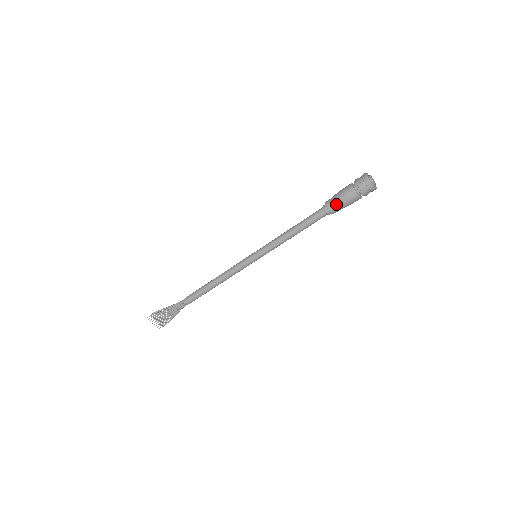
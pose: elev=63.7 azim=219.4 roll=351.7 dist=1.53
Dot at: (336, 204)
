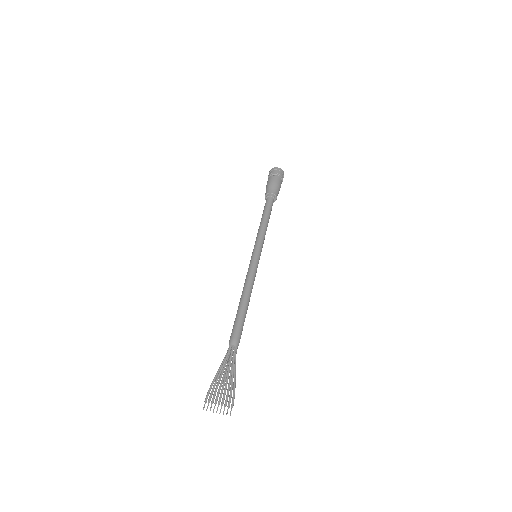
Dot at: (270, 187)
